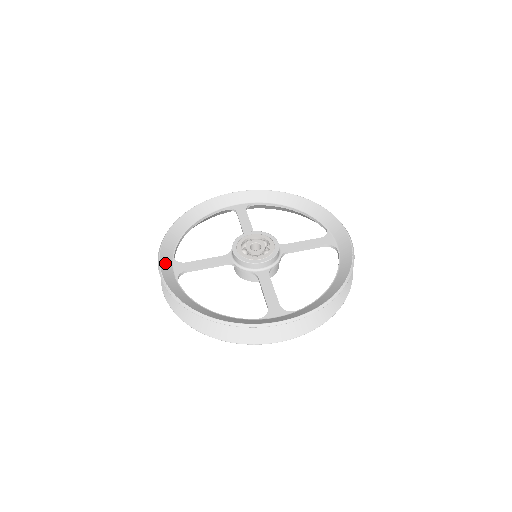
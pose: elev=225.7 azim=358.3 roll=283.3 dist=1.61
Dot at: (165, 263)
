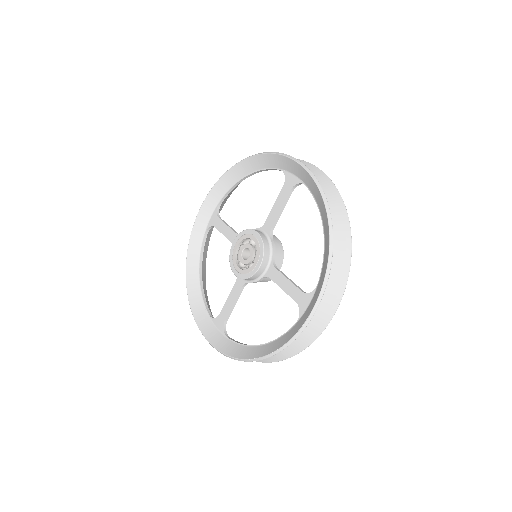
Dot at: (205, 210)
